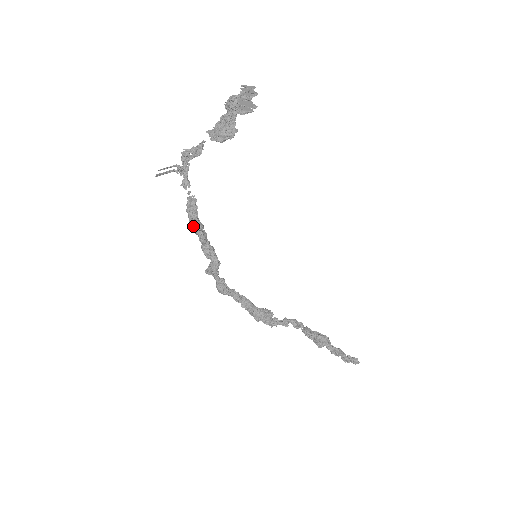
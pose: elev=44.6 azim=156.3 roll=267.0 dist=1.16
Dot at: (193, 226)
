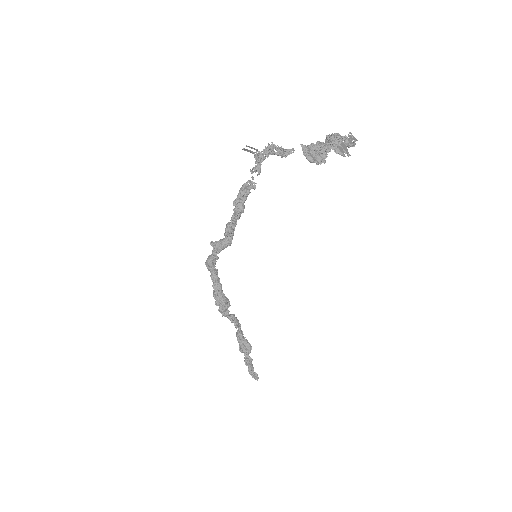
Dot at: (237, 205)
